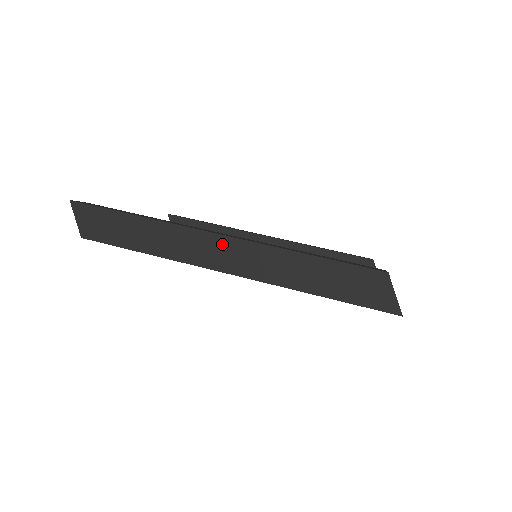
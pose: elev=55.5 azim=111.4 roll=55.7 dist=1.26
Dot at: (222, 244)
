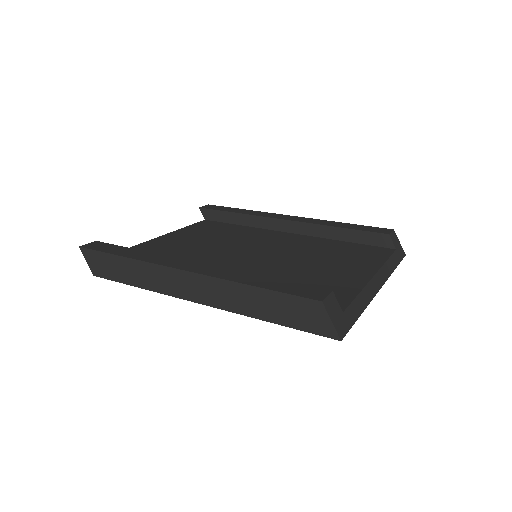
Dot at: (187, 278)
